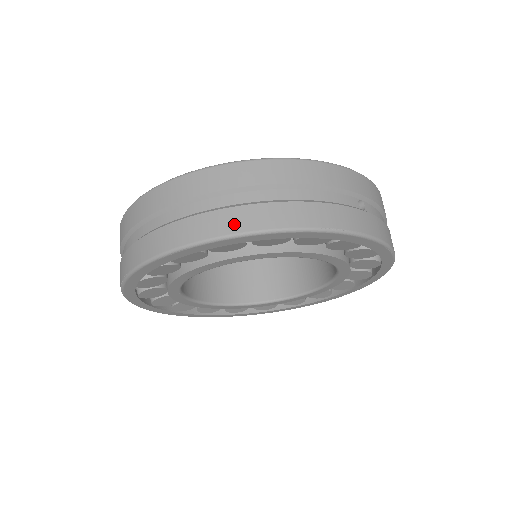
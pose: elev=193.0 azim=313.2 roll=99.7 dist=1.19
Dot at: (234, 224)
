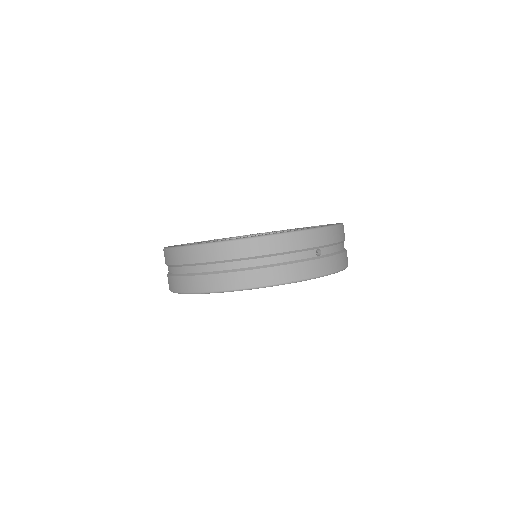
Dot at: (234, 283)
